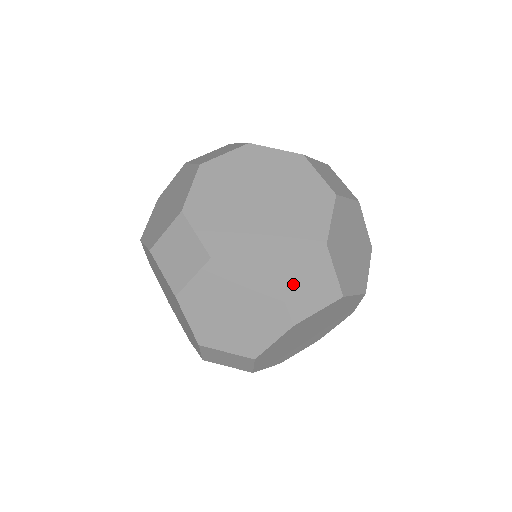
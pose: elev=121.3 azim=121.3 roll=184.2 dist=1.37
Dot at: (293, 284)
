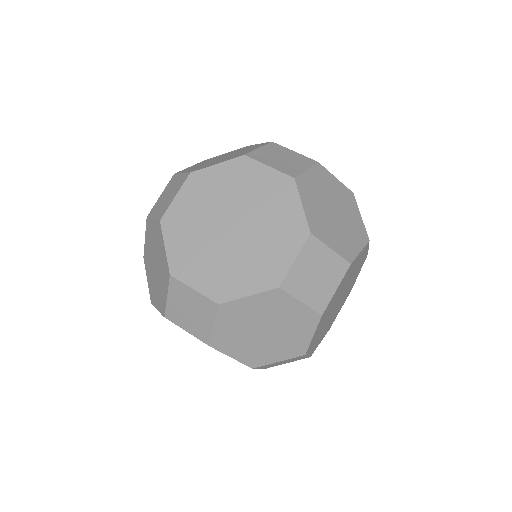
Dot at: (301, 284)
